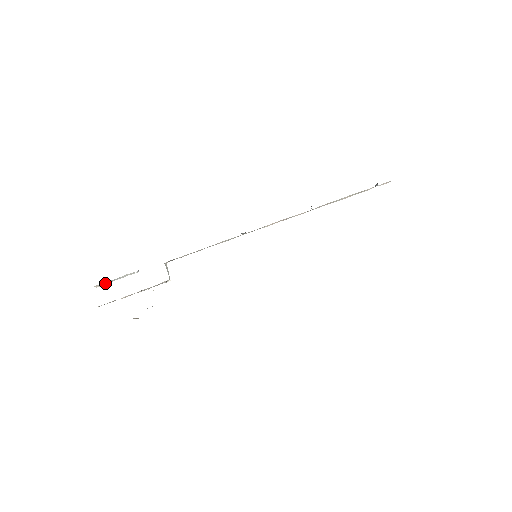
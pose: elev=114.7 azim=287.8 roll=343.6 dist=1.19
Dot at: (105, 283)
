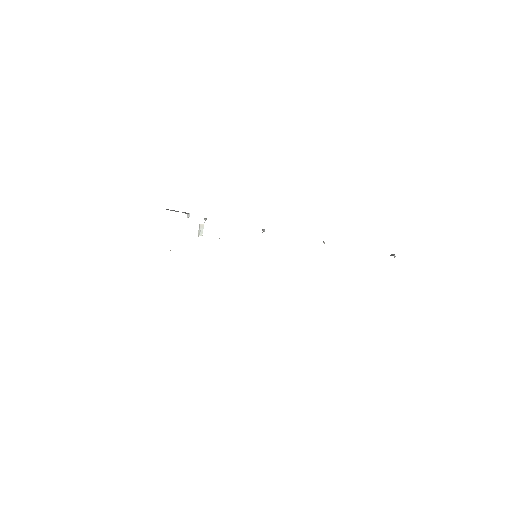
Dot at: occluded
